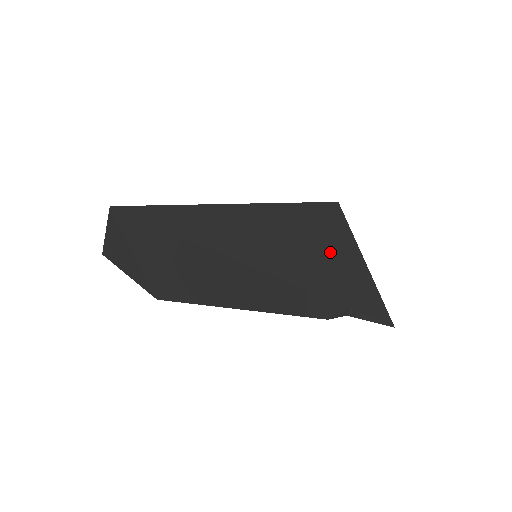
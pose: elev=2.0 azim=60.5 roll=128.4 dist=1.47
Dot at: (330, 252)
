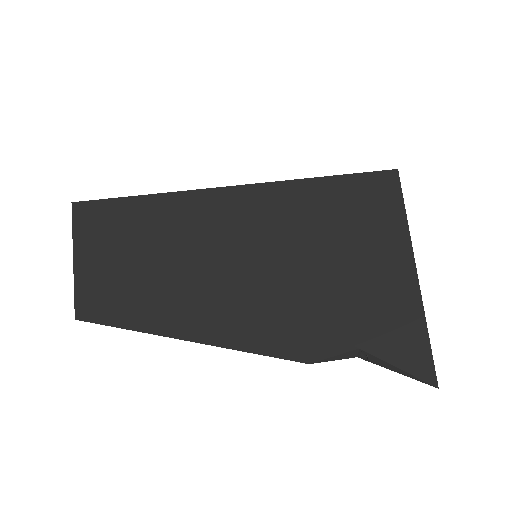
Dot at: (353, 253)
